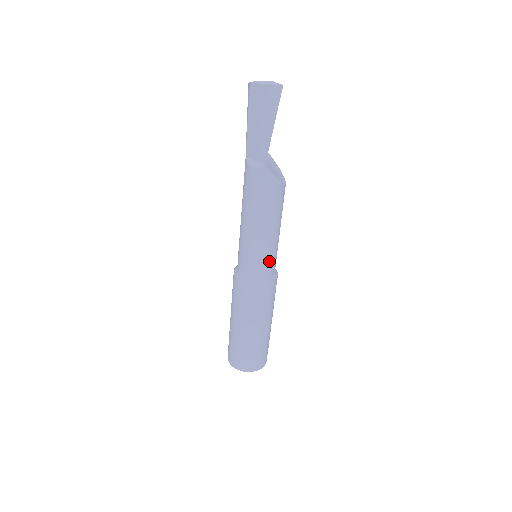
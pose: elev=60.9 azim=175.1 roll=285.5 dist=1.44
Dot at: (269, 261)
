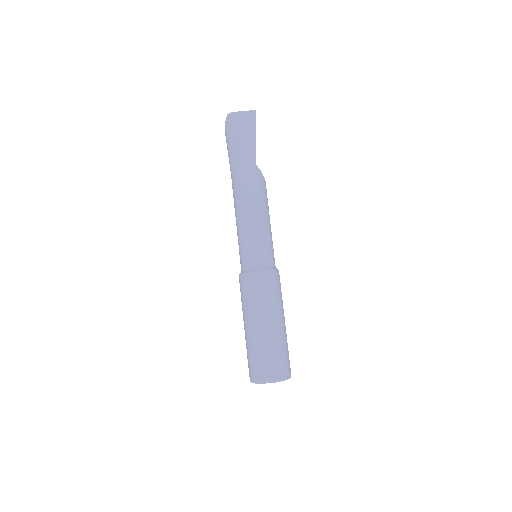
Dot at: (273, 250)
